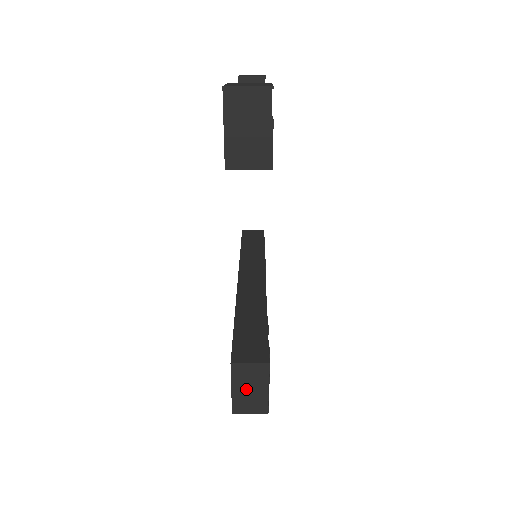
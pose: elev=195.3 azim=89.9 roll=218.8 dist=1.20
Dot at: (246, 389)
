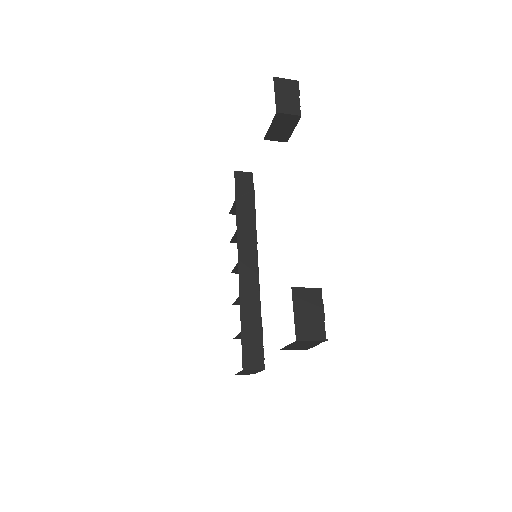
Dot at: (247, 372)
